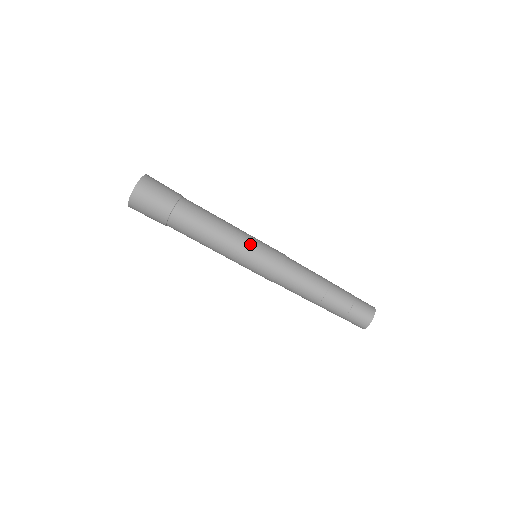
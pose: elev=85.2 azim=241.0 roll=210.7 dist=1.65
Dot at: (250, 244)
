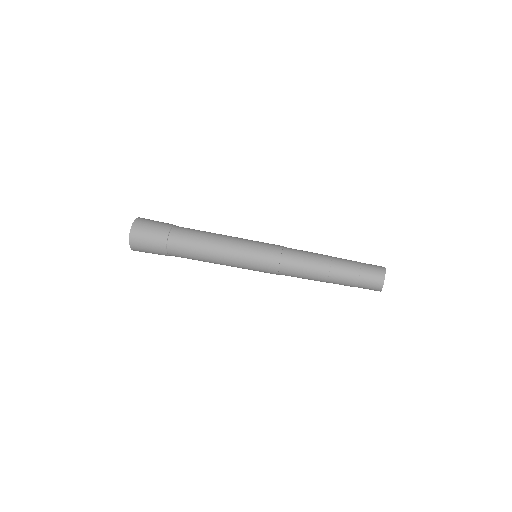
Dot at: (245, 246)
